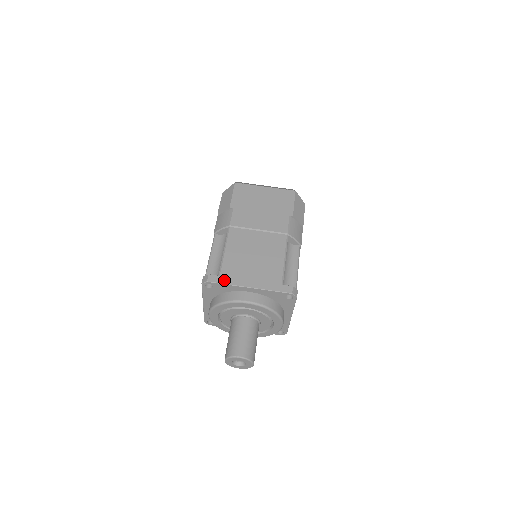
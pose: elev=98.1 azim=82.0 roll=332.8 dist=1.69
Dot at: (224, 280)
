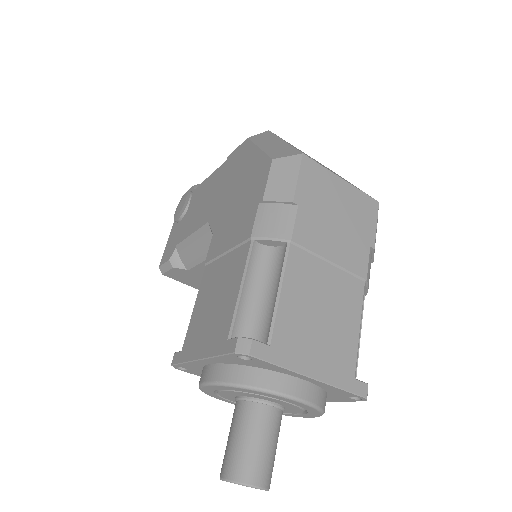
Dot at: (276, 356)
